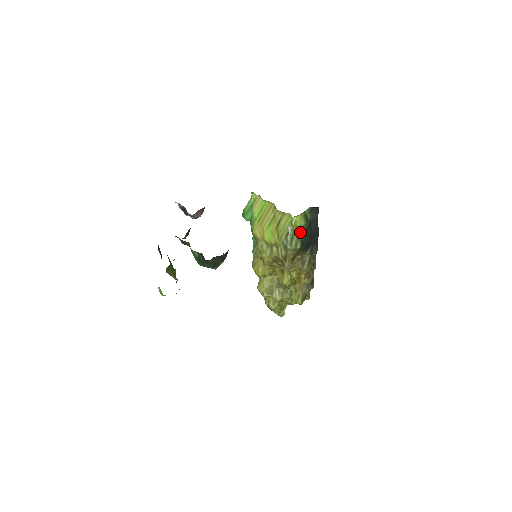
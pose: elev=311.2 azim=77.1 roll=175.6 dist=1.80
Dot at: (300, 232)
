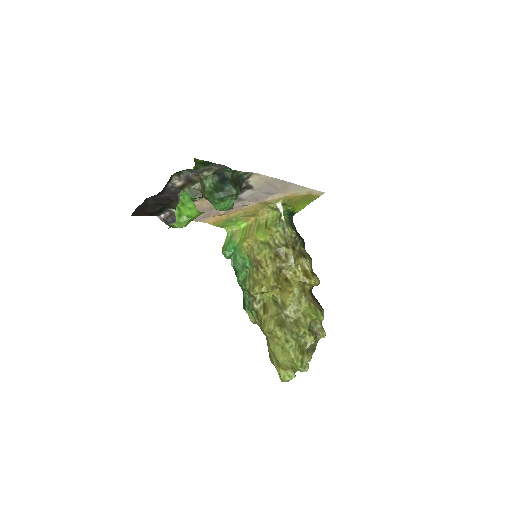
Dot at: (289, 223)
